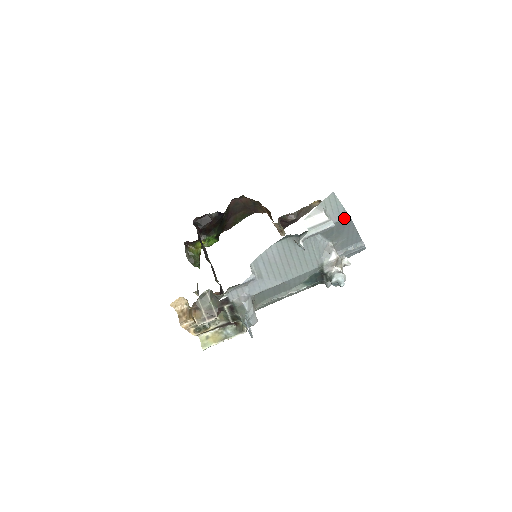
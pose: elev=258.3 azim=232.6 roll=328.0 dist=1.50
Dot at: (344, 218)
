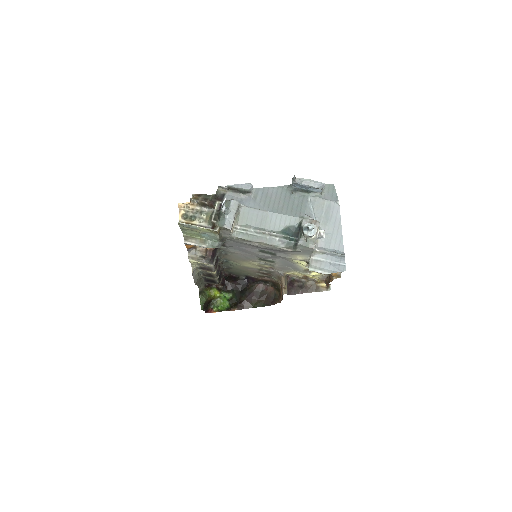
Dot at: (334, 201)
